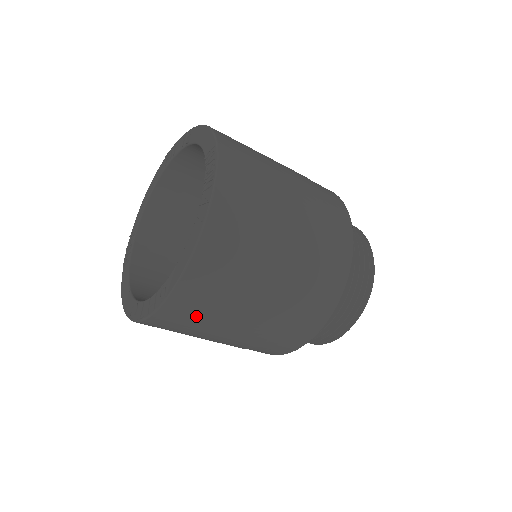
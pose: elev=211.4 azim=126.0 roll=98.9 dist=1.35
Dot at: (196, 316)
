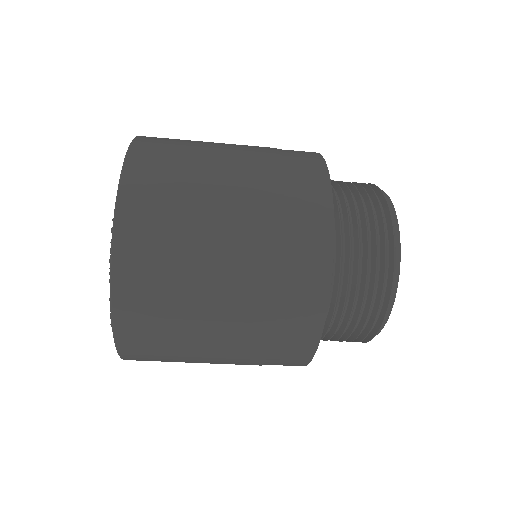
Dot at: occluded
